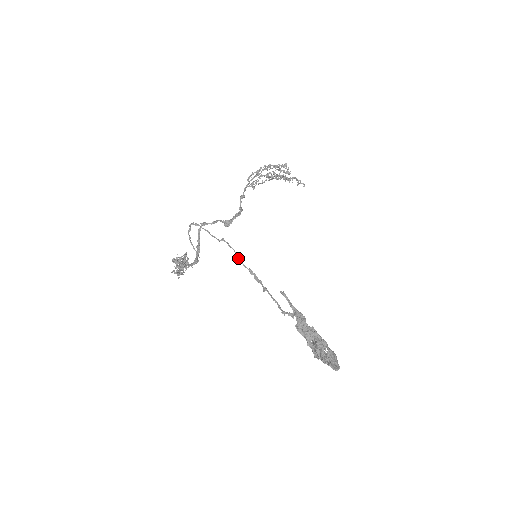
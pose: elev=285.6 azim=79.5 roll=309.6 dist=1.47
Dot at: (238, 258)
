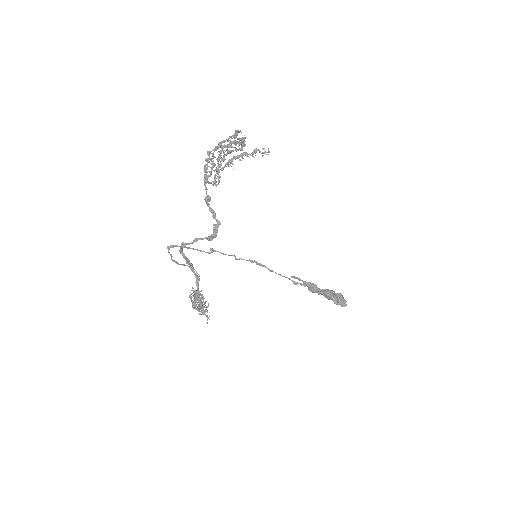
Dot at: (236, 259)
